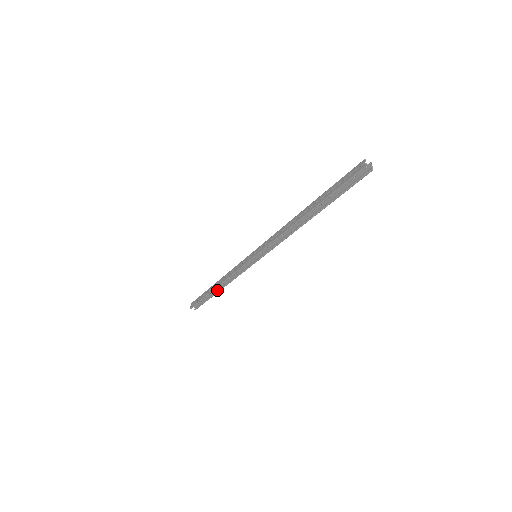
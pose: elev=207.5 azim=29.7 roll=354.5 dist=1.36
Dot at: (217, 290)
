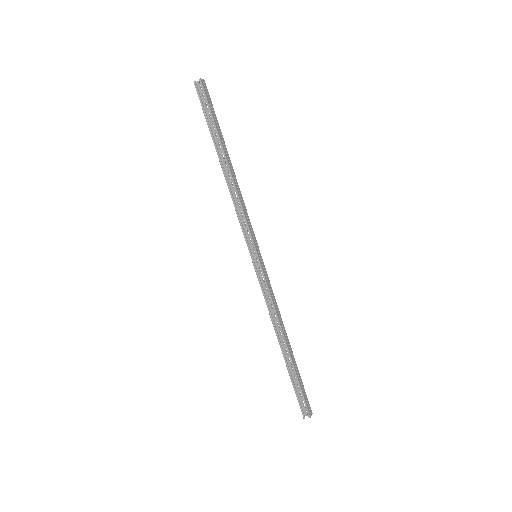
Dot at: (290, 353)
